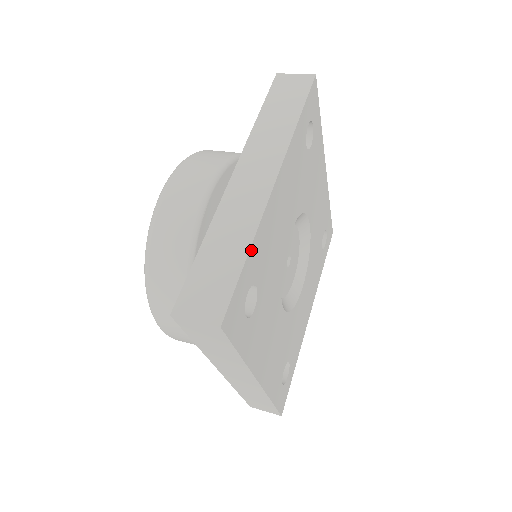
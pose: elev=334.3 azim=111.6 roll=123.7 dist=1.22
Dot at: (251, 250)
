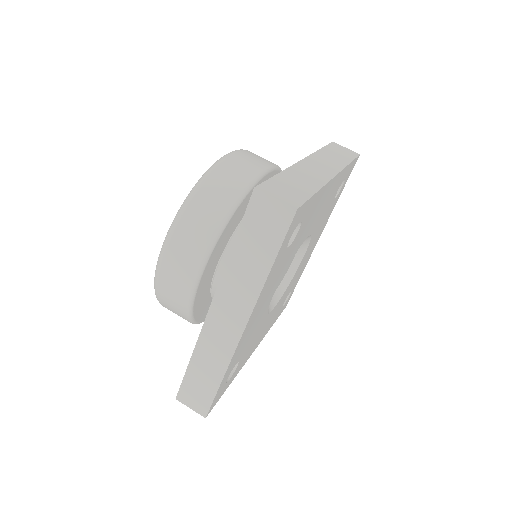
Dot at: (224, 376)
